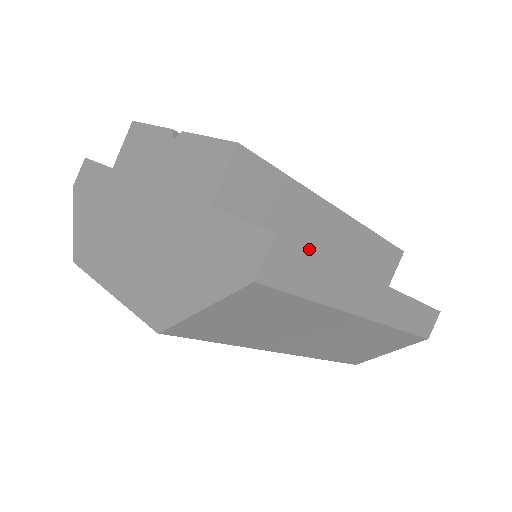
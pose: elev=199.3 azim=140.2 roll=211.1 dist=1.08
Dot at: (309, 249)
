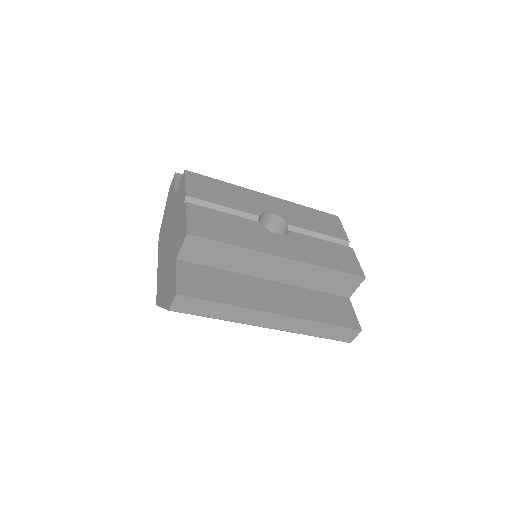
Dot at: (203, 300)
